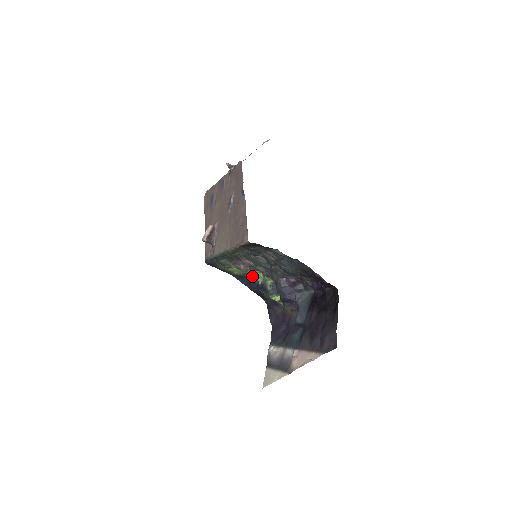
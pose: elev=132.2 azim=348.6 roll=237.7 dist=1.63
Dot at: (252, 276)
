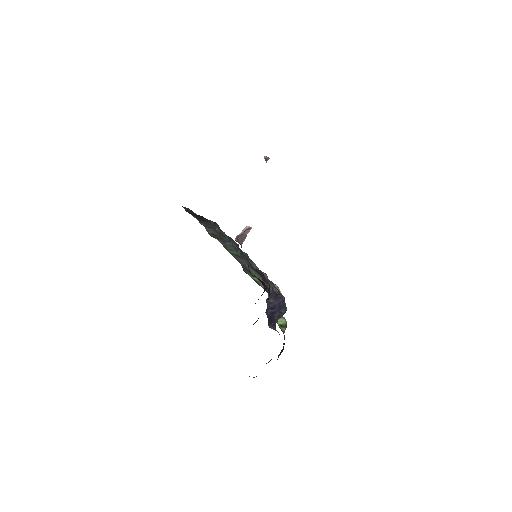
Dot at: occluded
